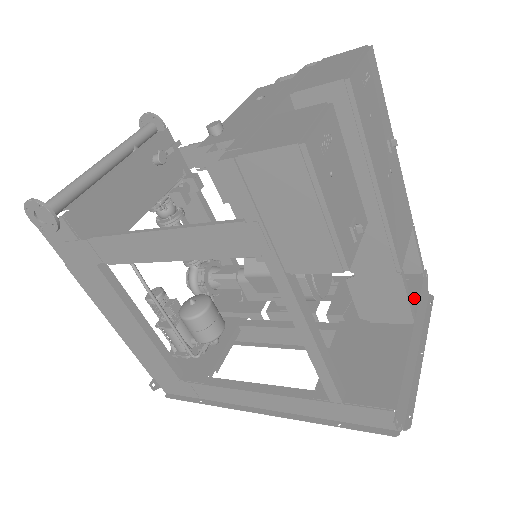
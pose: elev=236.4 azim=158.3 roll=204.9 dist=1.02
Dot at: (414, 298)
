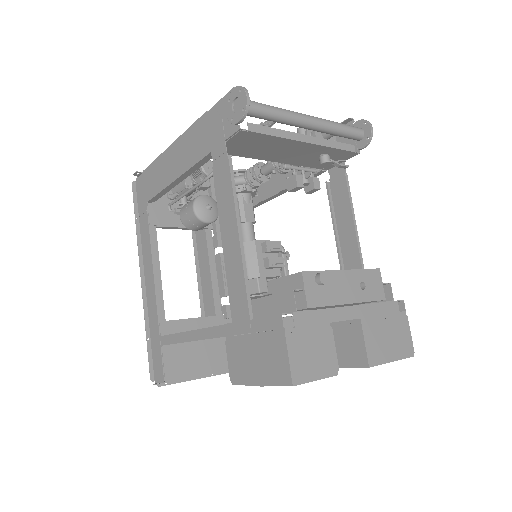
Dot at: occluded
